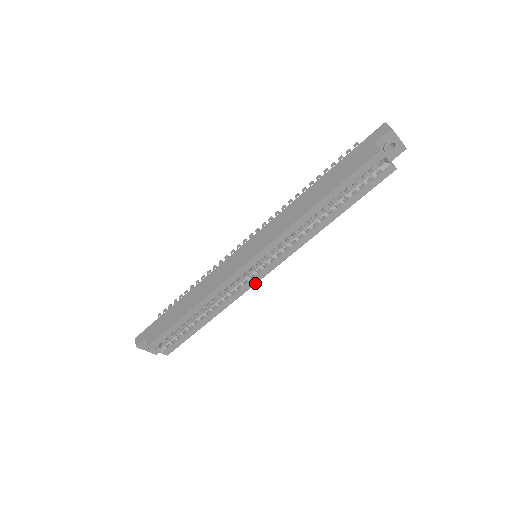
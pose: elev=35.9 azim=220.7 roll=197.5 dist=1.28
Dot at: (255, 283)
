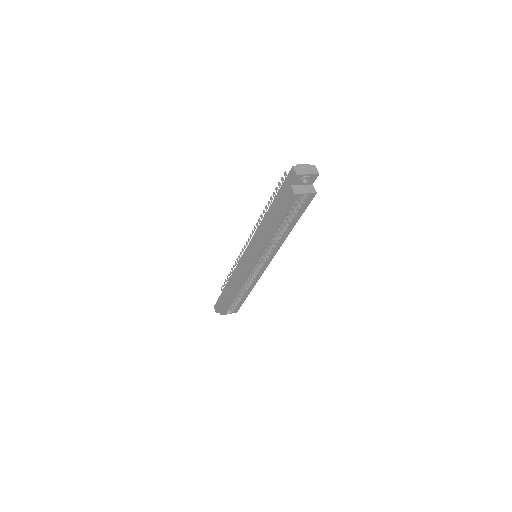
Dot at: occluded
